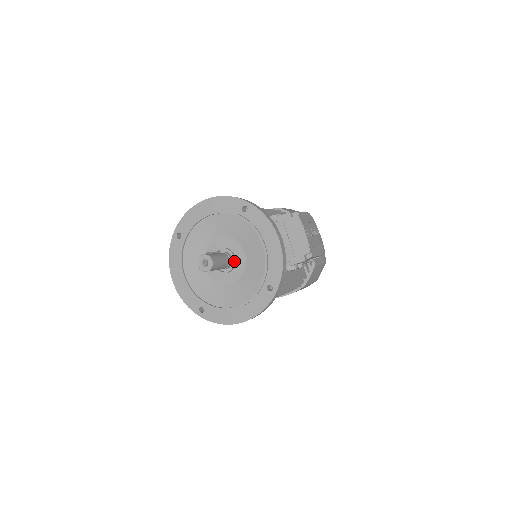
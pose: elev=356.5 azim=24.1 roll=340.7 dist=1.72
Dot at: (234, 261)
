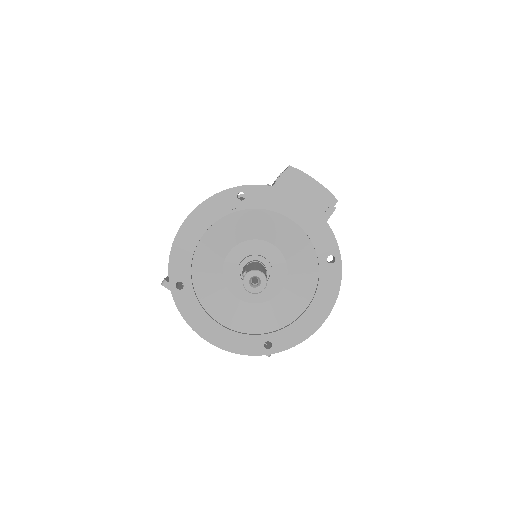
Dot at: (269, 263)
